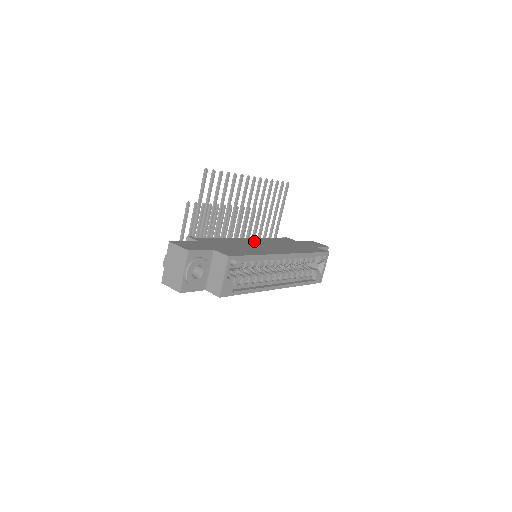
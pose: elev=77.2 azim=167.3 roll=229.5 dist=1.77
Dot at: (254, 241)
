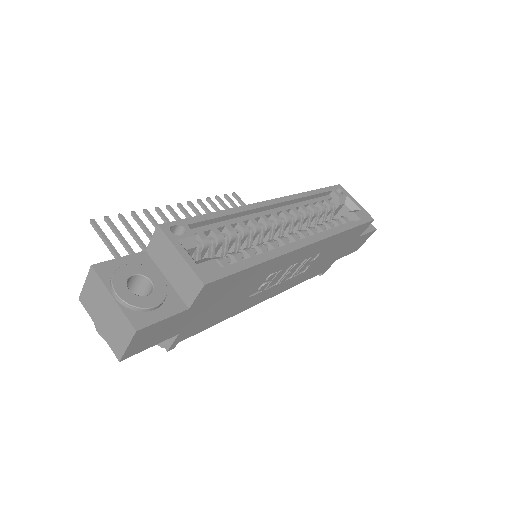
Dot at: occluded
